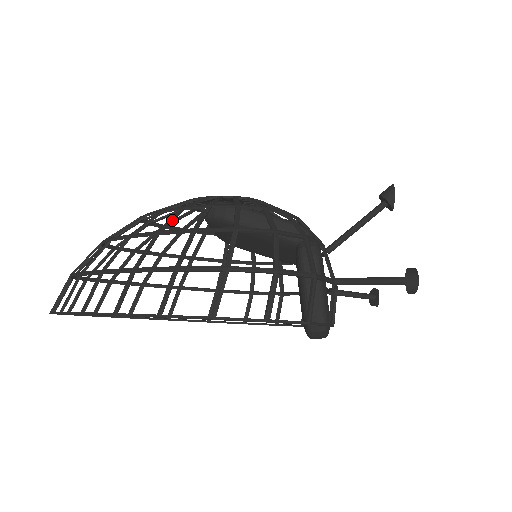
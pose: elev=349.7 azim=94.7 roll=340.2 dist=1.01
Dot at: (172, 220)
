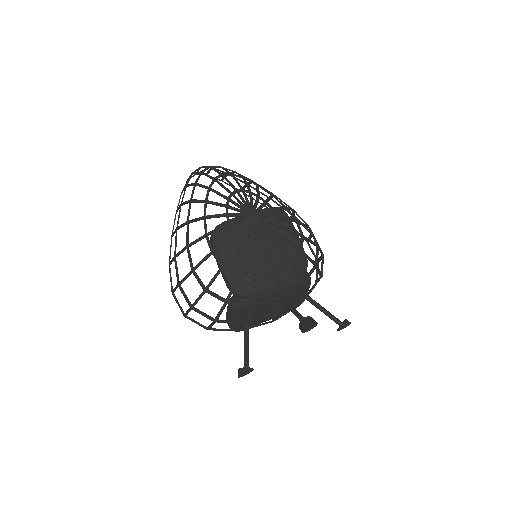
Dot at: (195, 221)
